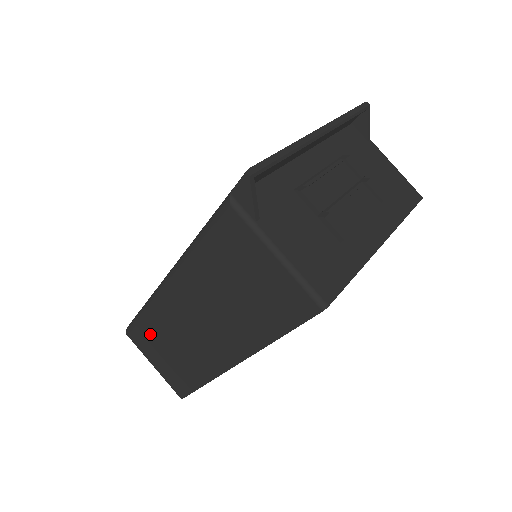
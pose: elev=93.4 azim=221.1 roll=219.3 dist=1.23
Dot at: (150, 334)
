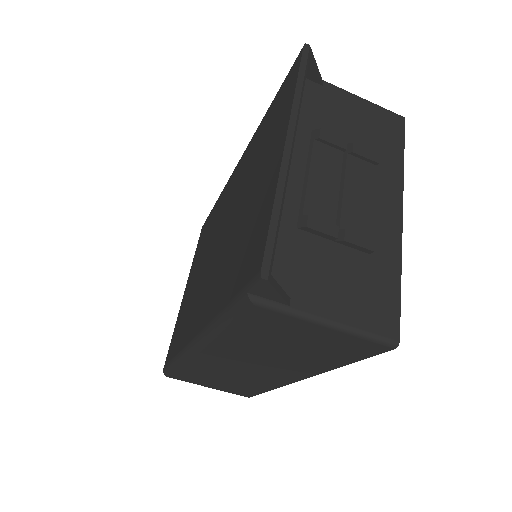
Dot at: (194, 375)
